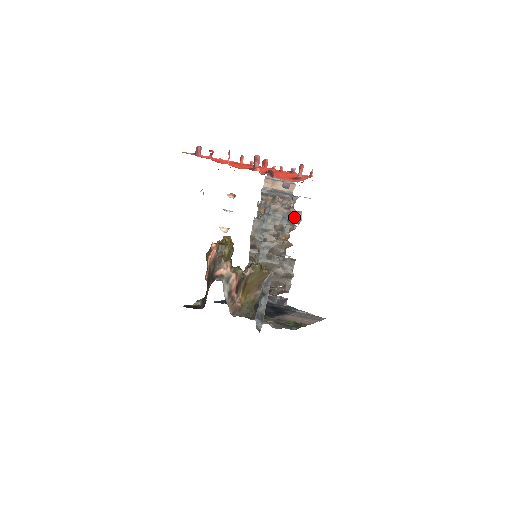
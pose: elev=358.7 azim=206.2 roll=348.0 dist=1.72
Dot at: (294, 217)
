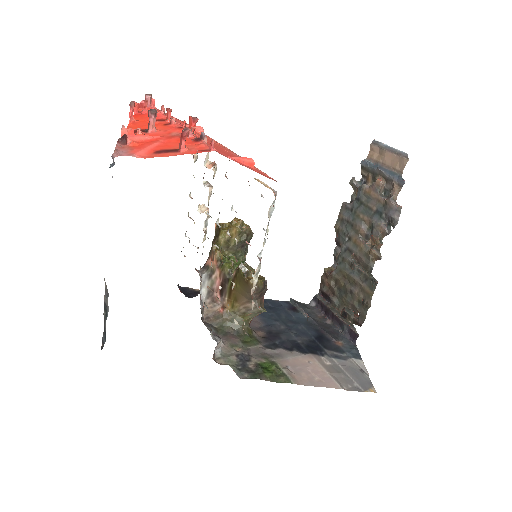
Dot at: (389, 214)
